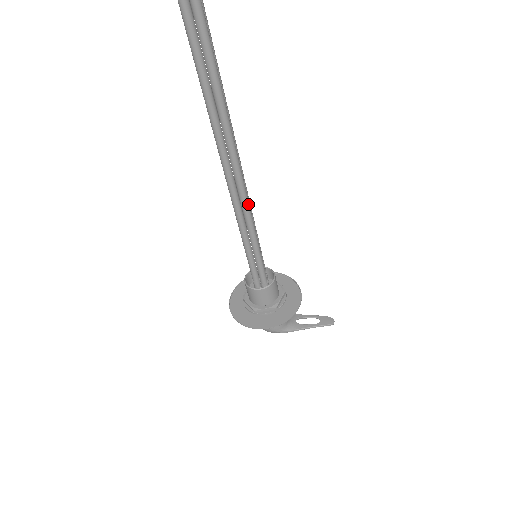
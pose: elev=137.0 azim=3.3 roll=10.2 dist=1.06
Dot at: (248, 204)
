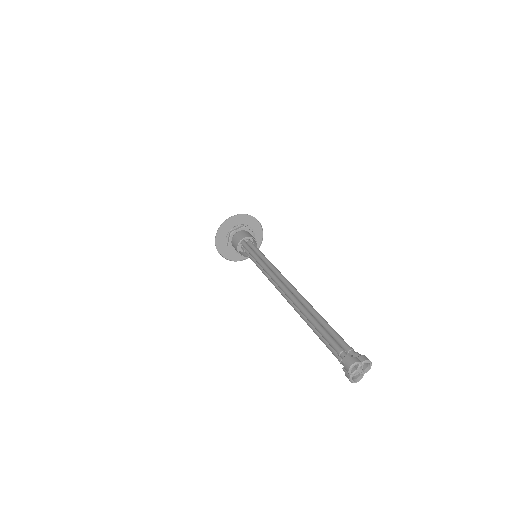
Dot at: occluded
